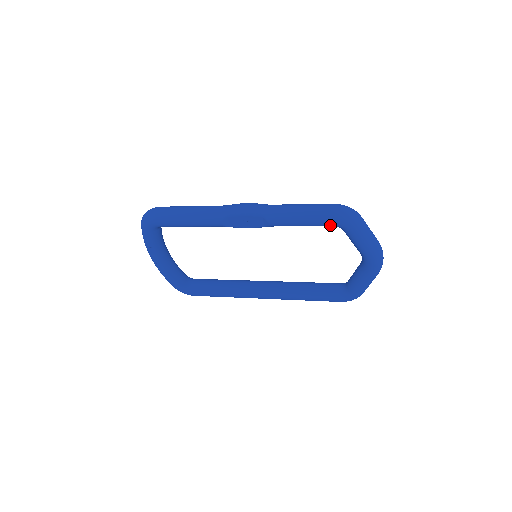
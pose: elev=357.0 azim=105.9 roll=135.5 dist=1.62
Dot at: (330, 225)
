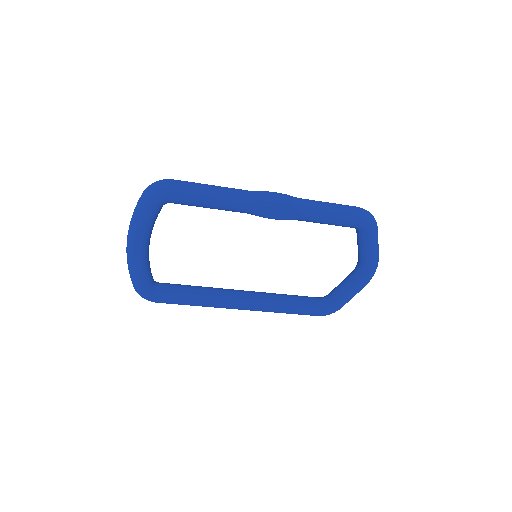
Dot at: (355, 226)
